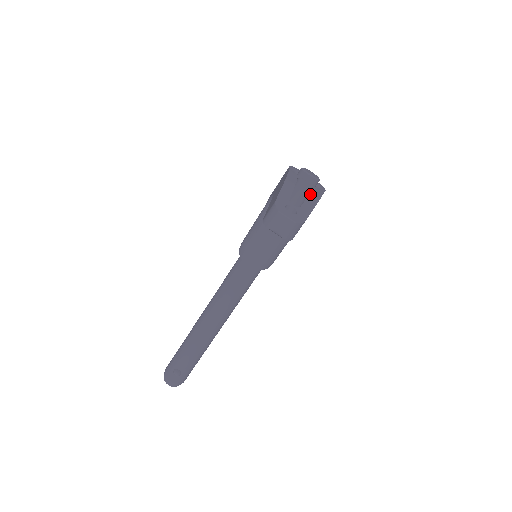
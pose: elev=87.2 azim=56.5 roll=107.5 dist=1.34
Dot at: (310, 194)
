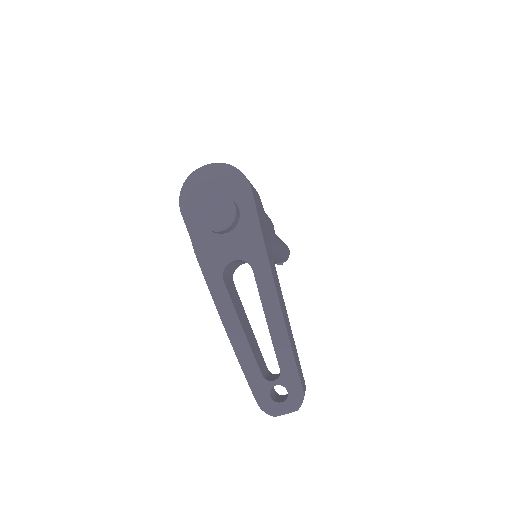
Dot at: (263, 308)
